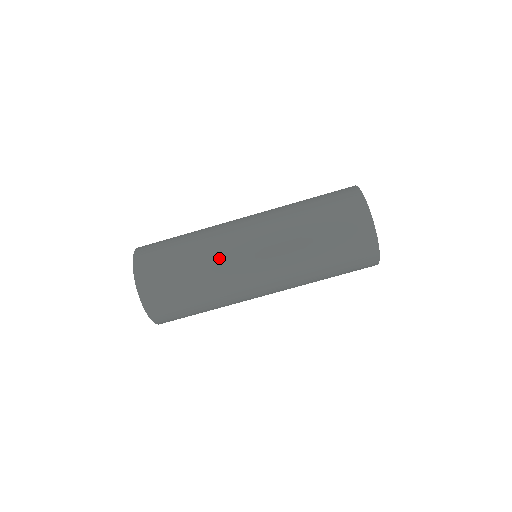
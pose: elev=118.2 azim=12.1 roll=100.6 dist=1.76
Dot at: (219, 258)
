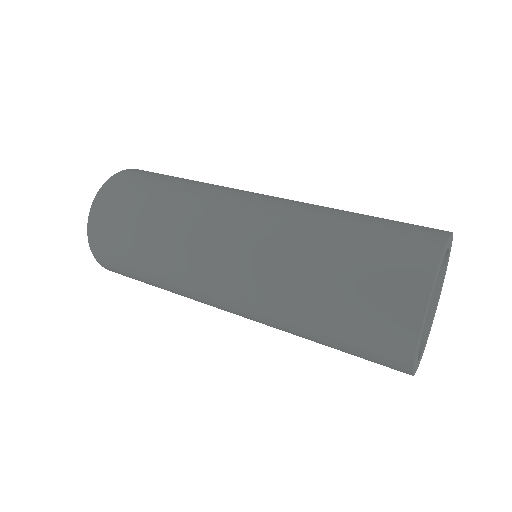
Dot at: (191, 218)
